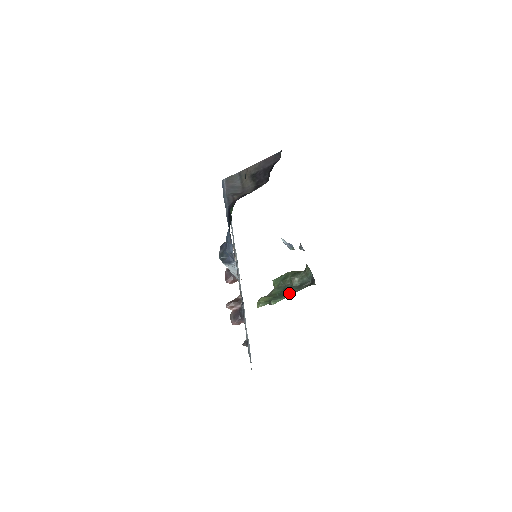
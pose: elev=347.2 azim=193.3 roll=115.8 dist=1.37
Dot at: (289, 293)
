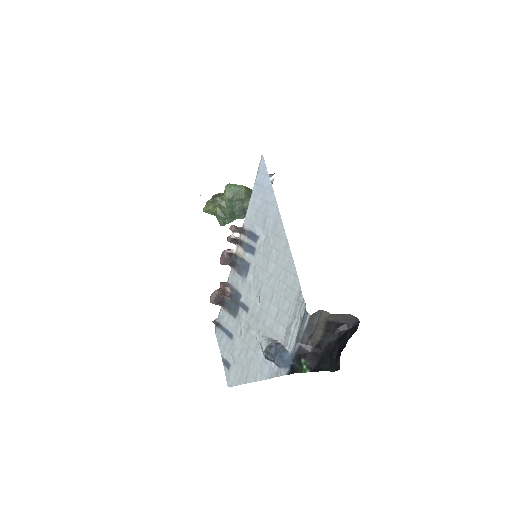
Dot at: (237, 217)
